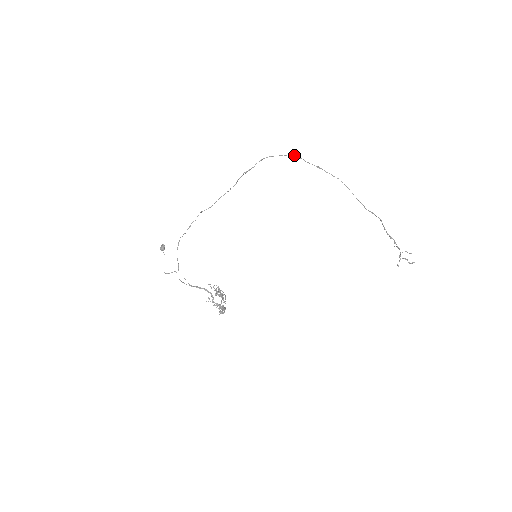
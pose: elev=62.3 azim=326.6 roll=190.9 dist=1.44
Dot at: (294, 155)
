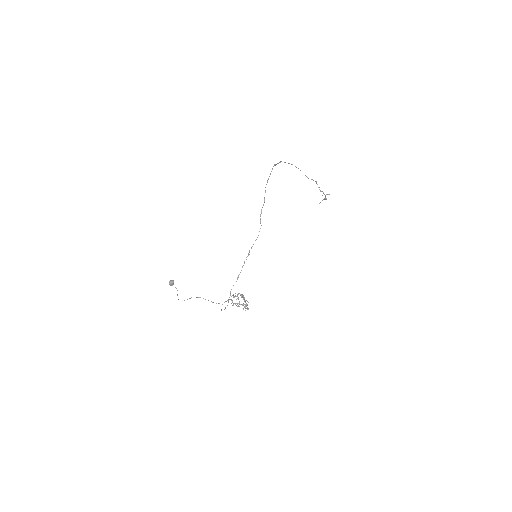
Dot at: (273, 166)
